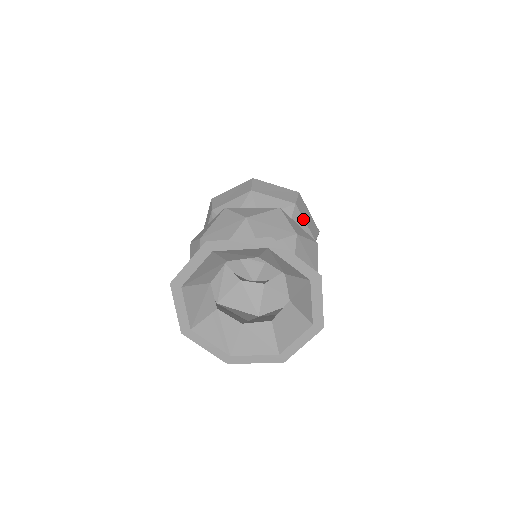
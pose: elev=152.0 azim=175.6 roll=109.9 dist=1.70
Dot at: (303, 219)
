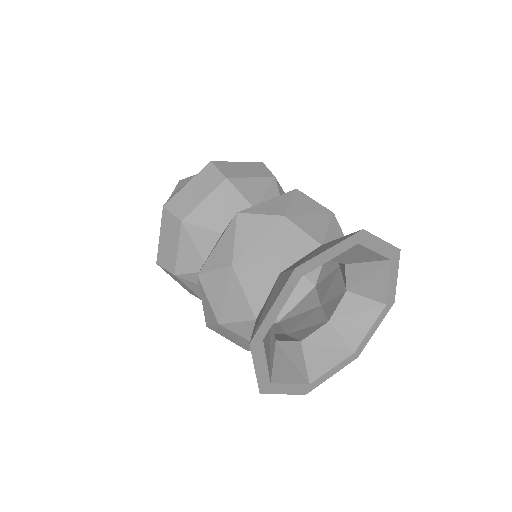
Dot at: (284, 192)
